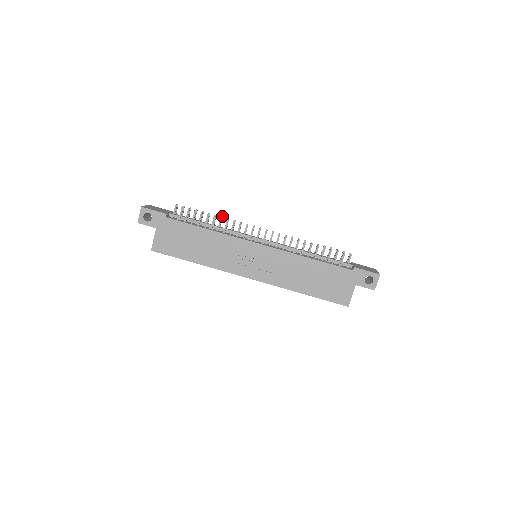
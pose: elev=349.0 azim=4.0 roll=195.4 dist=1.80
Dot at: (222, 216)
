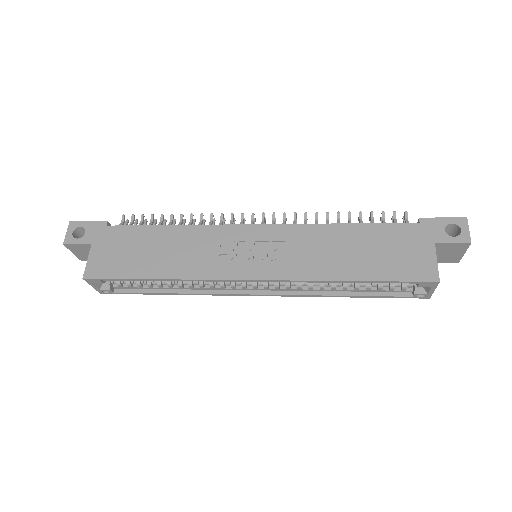
Dot at: occluded
